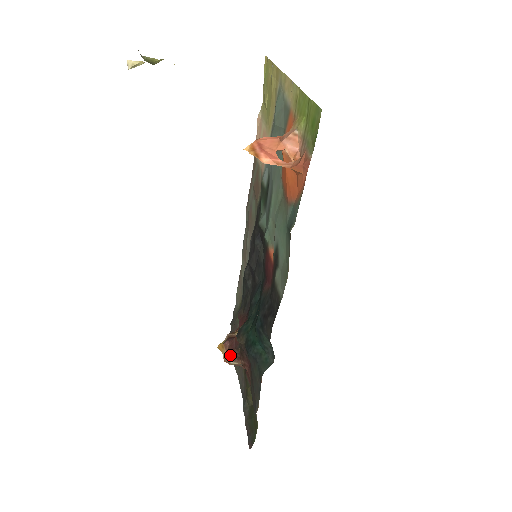
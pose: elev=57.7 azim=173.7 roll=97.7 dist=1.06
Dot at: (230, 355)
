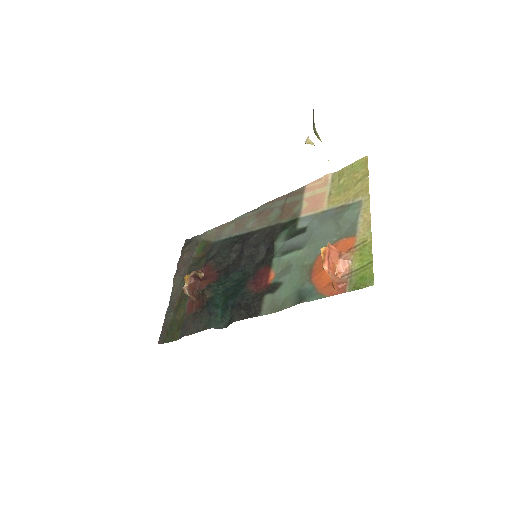
Dot at: (190, 290)
